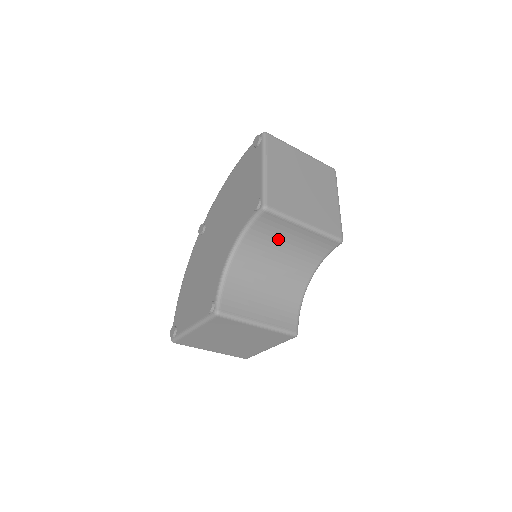
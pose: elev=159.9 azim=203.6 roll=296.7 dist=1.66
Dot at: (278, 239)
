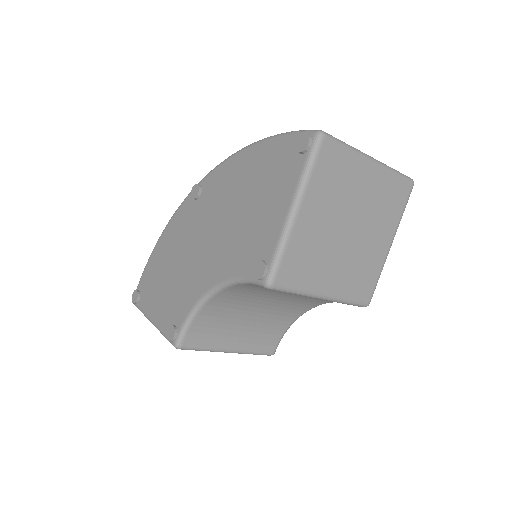
Dot at: occluded
